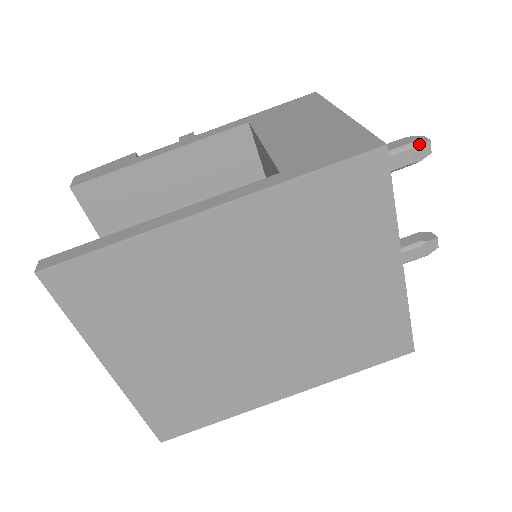
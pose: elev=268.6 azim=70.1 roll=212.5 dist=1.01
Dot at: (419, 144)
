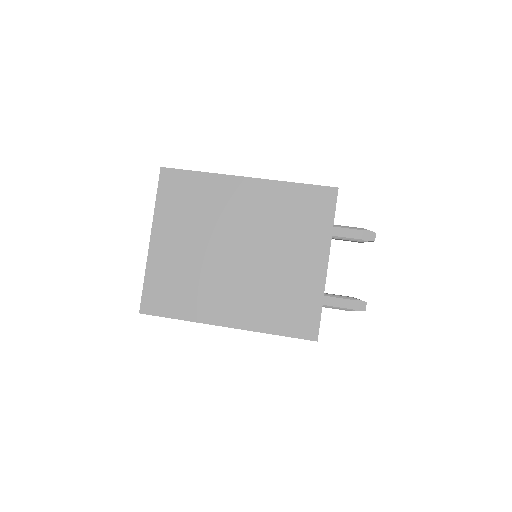
Dot at: (369, 231)
